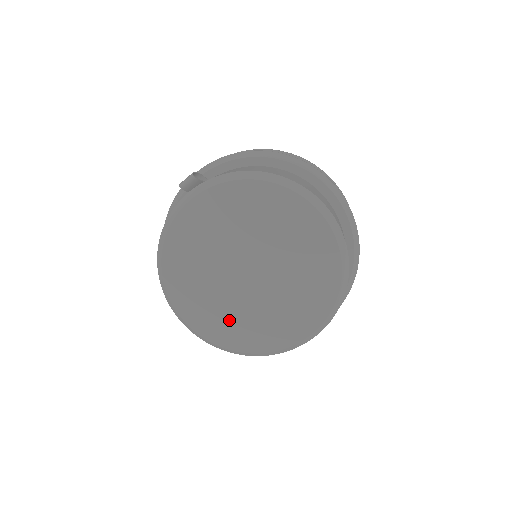
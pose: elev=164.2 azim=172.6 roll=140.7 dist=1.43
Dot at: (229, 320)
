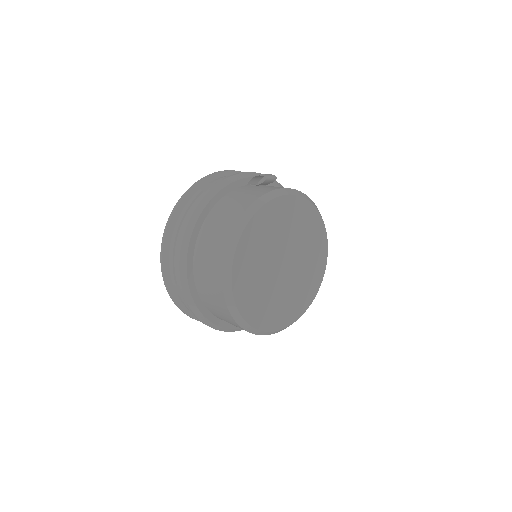
Dot at: (256, 293)
